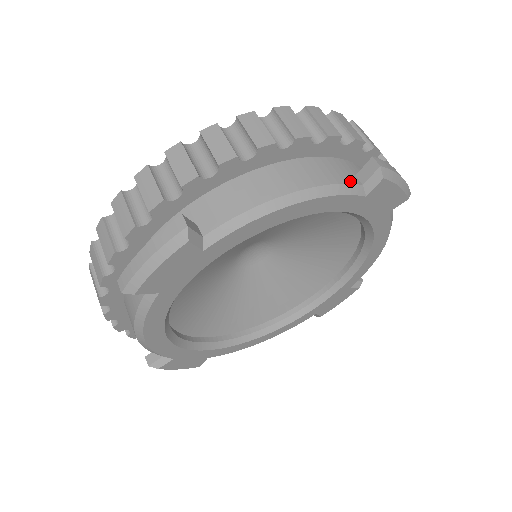
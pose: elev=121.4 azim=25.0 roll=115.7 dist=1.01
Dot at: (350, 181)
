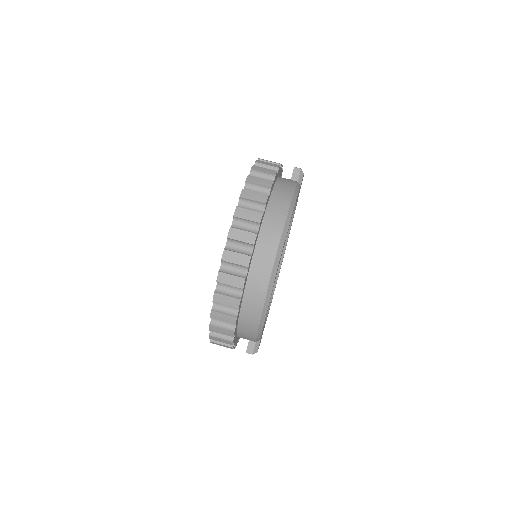
Dot at: (295, 182)
